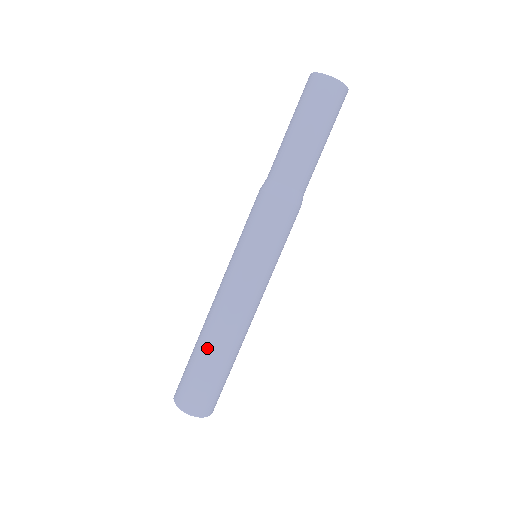
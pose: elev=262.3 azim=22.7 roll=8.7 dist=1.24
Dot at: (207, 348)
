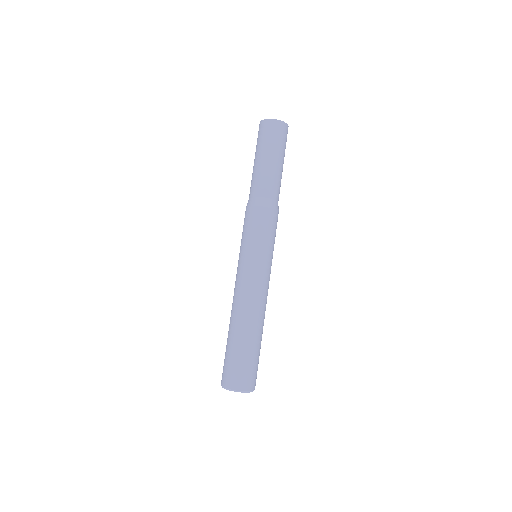
Dot at: (232, 332)
